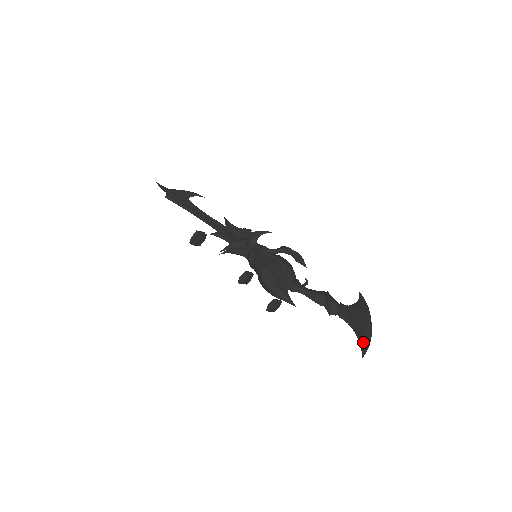
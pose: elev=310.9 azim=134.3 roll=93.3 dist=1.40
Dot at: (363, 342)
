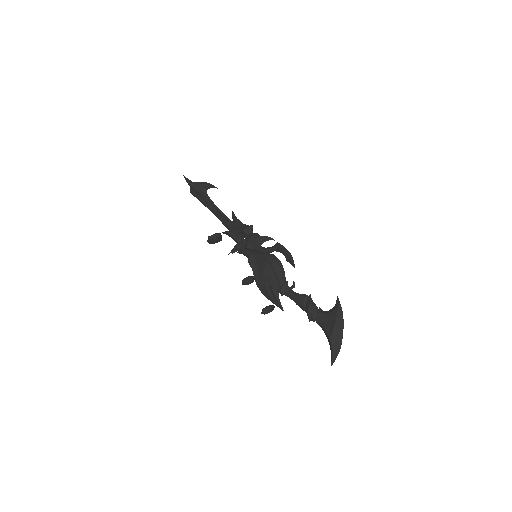
Dot at: (331, 353)
